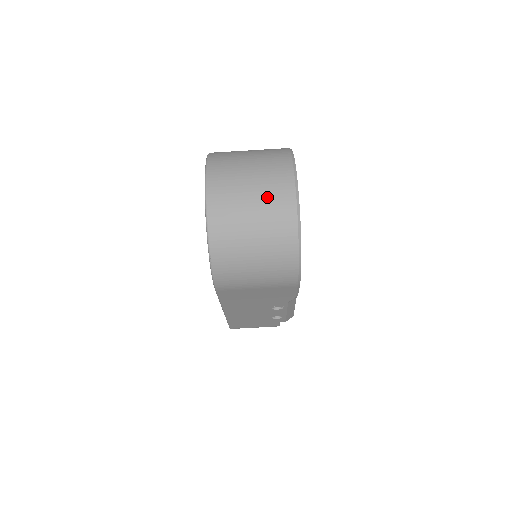
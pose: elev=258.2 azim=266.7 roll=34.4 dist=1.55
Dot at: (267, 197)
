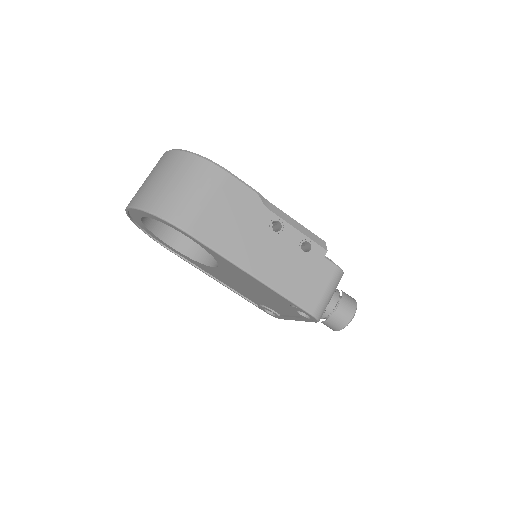
Dot at: (153, 169)
